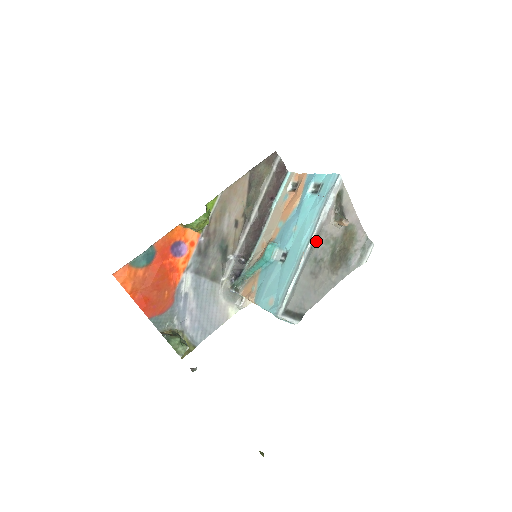
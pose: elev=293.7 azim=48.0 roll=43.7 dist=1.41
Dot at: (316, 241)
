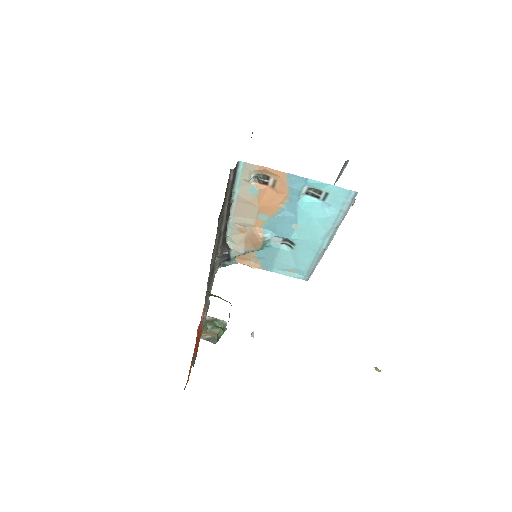
Dot at: occluded
